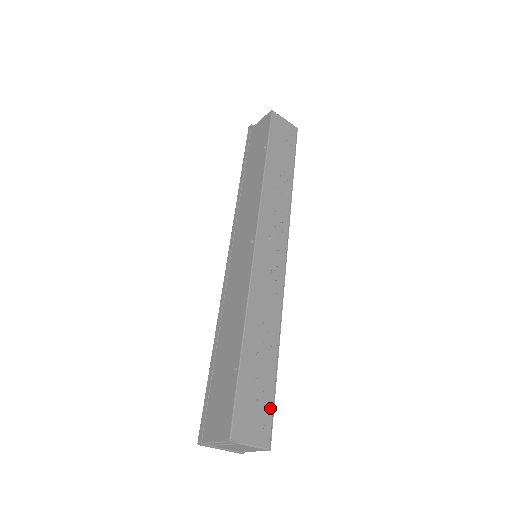
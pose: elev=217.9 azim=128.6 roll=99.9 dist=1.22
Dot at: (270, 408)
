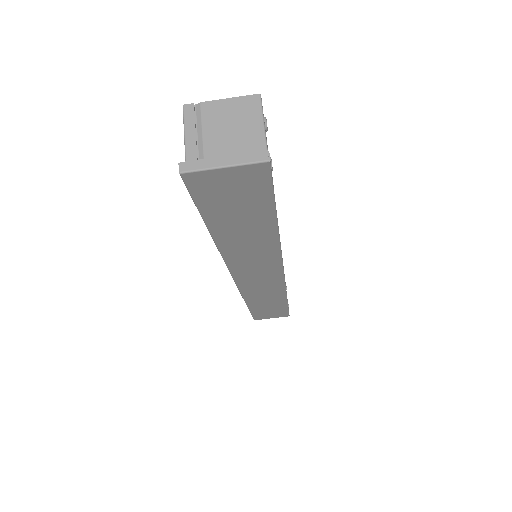
Dot at: occluded
